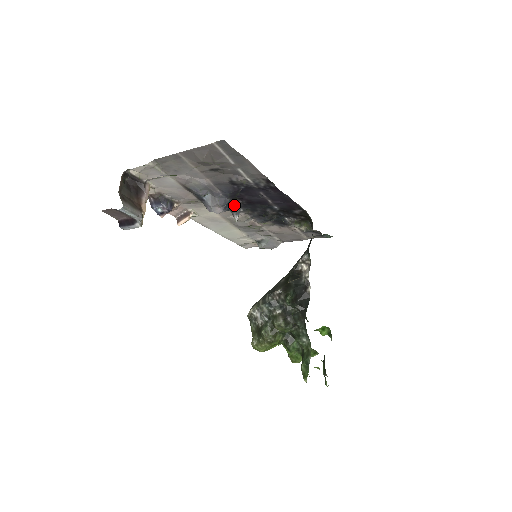
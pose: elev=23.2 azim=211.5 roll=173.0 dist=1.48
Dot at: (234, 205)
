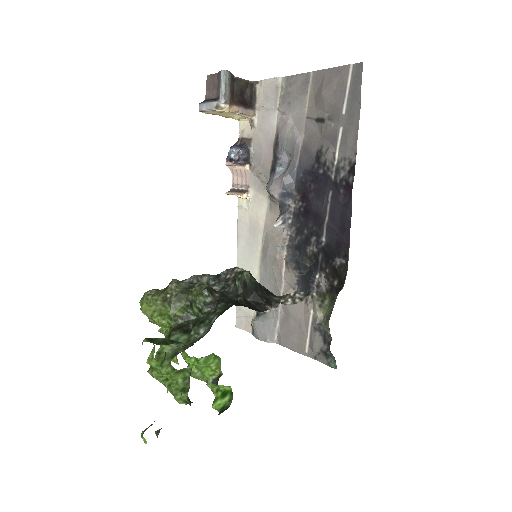
Dot at: (291, 206)
